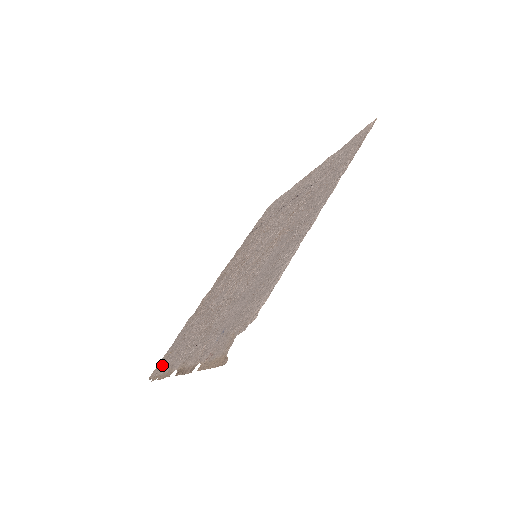
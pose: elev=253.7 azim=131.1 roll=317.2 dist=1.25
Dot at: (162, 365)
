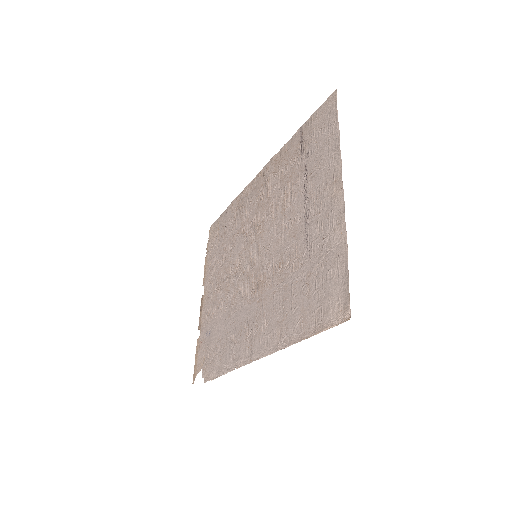
Dot at: (212, 238)
